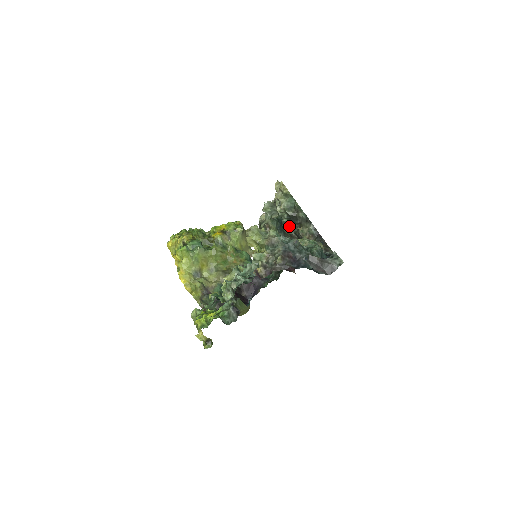
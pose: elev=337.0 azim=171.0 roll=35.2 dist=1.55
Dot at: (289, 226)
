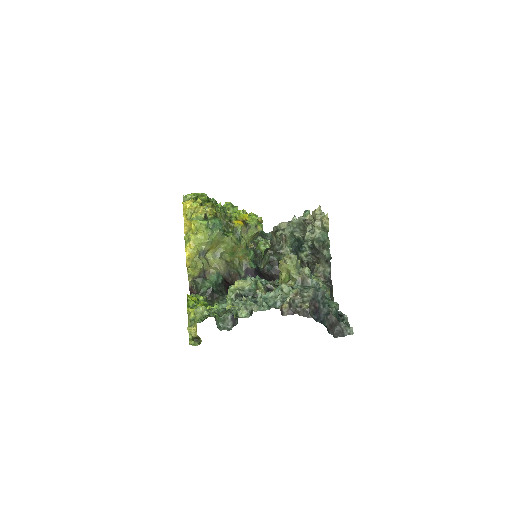
Dot at: (307, 254)
